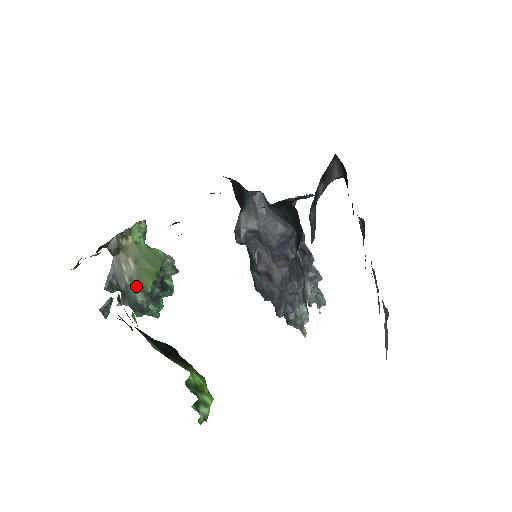
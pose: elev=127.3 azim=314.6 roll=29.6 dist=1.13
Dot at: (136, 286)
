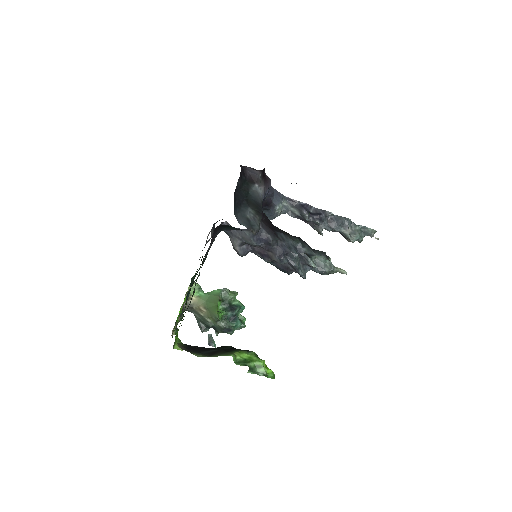
Dot at: (213, 320)
